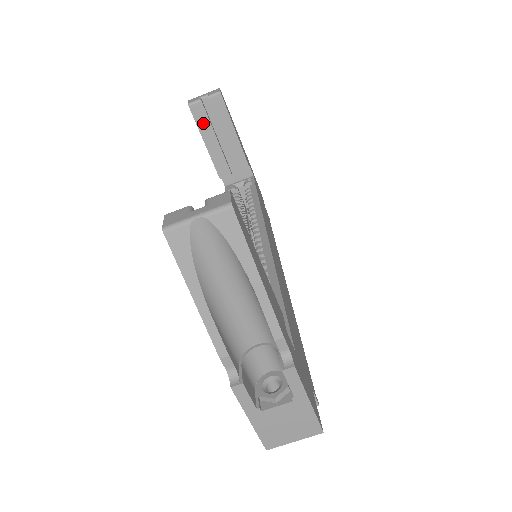
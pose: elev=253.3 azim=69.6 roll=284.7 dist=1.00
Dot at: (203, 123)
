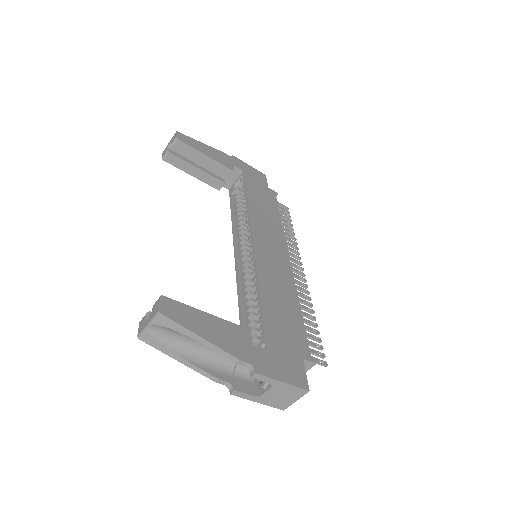
Dot at: (181, 164)
